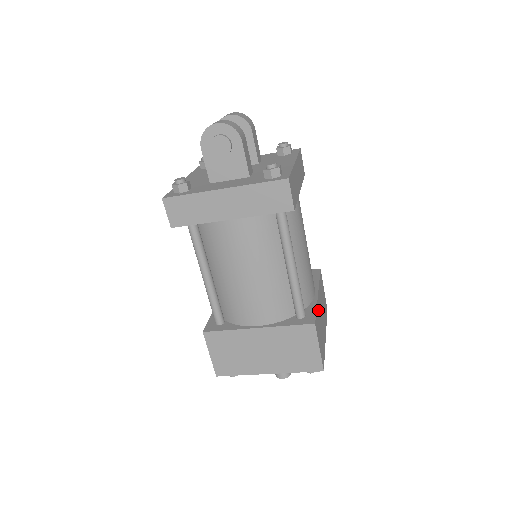
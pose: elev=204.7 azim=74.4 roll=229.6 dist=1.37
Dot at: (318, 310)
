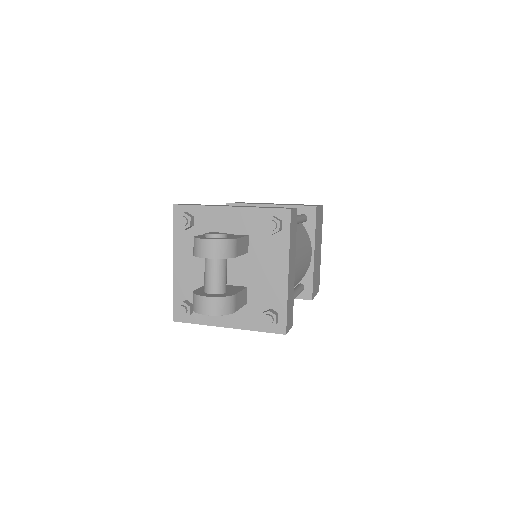
Dot at: (314, 269)
